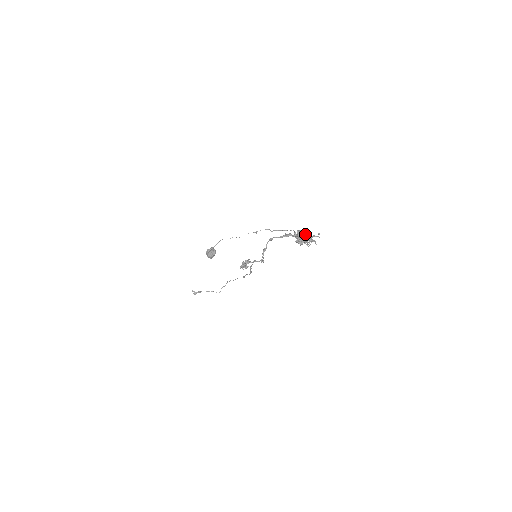
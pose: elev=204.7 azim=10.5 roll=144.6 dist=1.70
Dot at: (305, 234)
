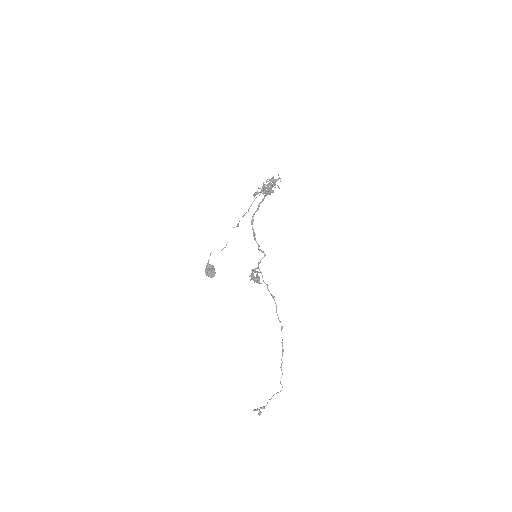
Dot at: (267, 181)
